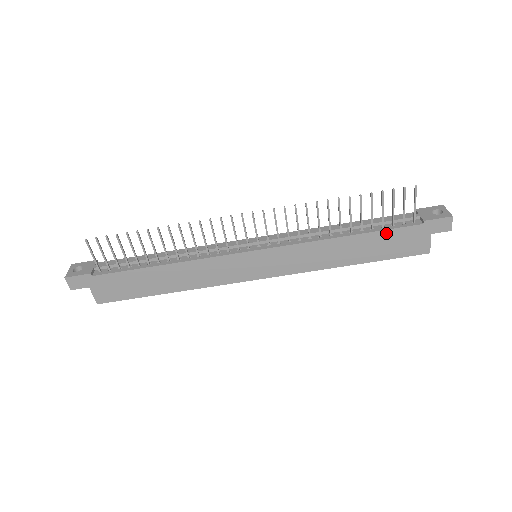
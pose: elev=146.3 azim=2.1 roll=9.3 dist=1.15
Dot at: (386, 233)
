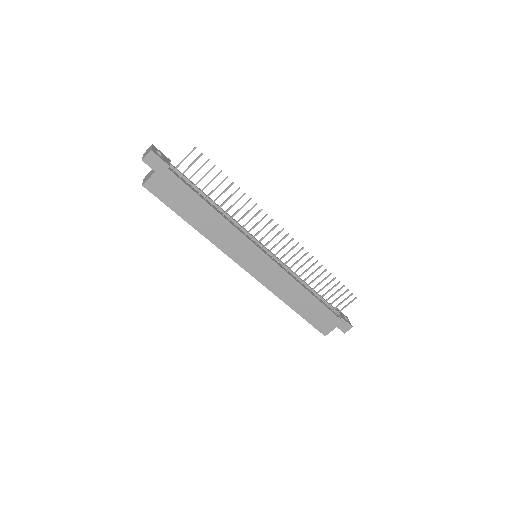
Dot at: (323, 307)
